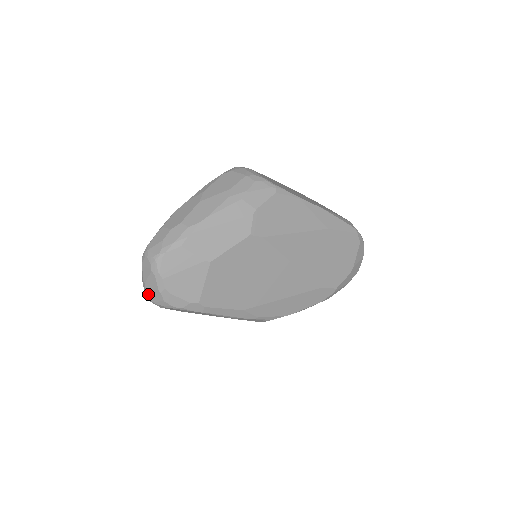
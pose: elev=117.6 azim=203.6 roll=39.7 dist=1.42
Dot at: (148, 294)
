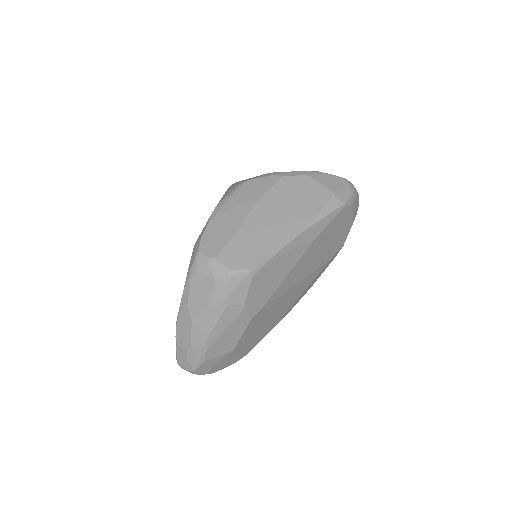
Dot at: occluded
